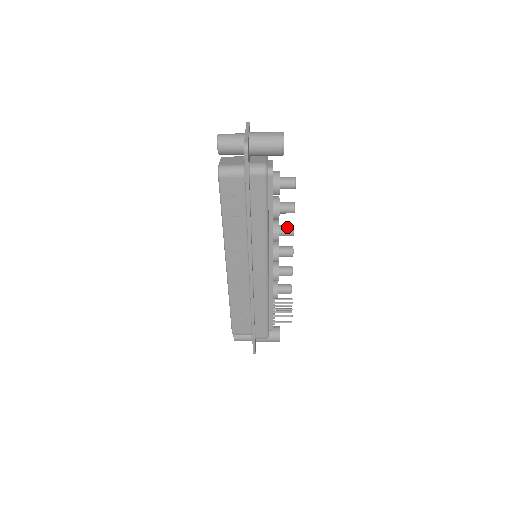
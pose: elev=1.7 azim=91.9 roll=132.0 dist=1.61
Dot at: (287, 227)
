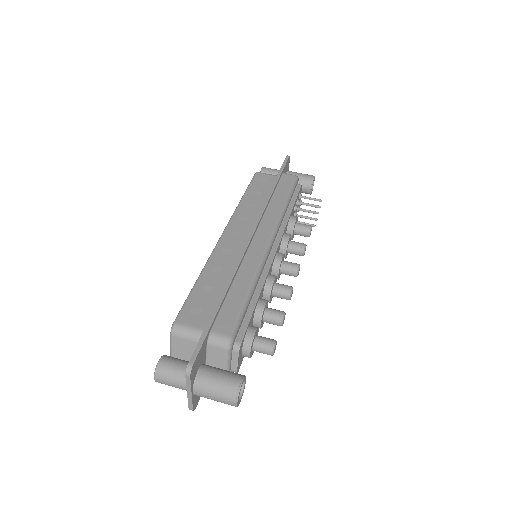
Dot at: (281, 298)
